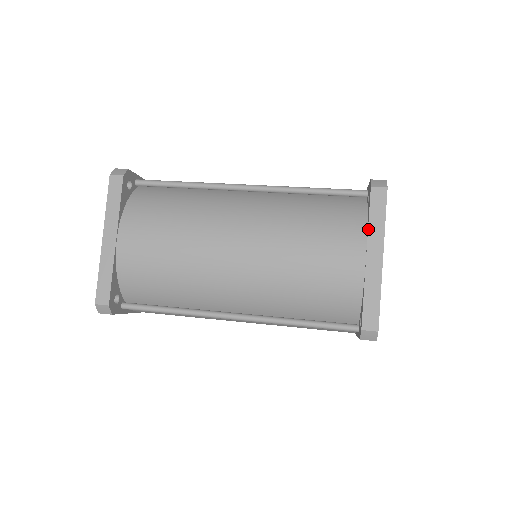
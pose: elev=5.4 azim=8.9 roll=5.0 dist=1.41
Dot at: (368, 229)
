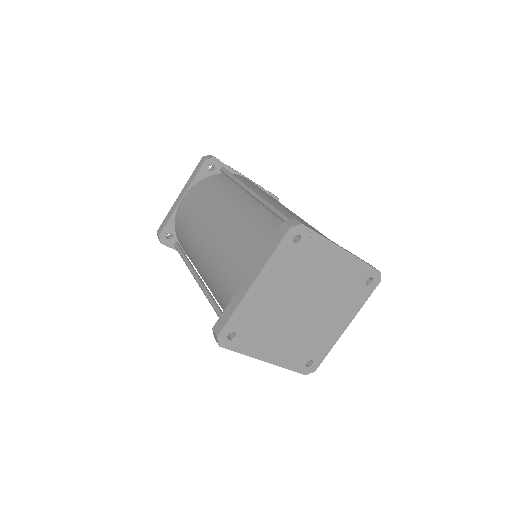
Dot at: (261, 255)
